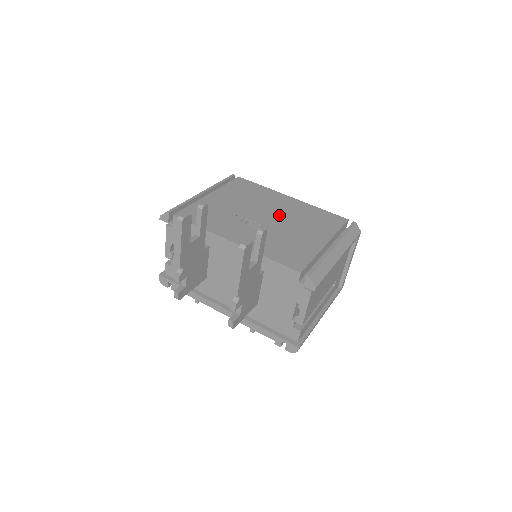
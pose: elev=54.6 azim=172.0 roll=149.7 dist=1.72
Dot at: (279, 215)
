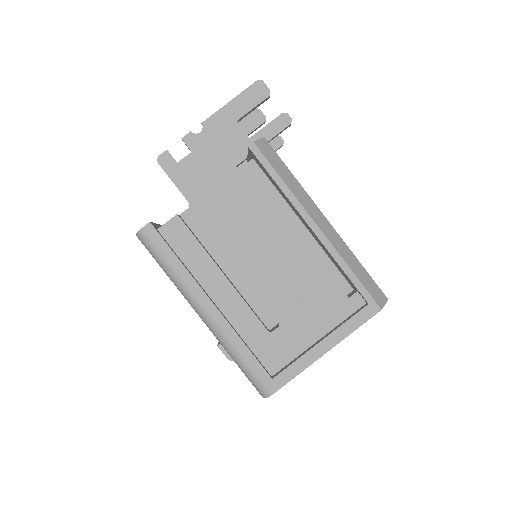
Dot at: occluded
